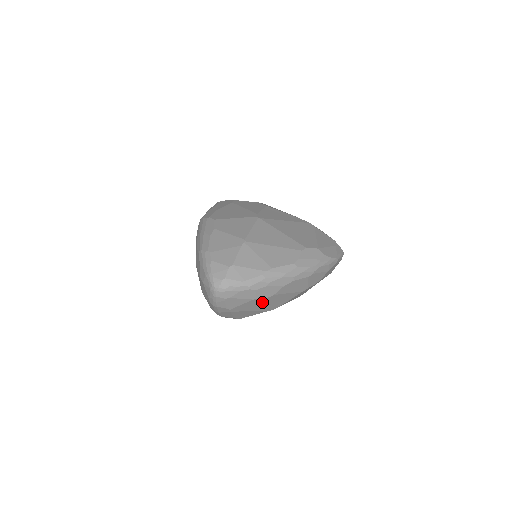
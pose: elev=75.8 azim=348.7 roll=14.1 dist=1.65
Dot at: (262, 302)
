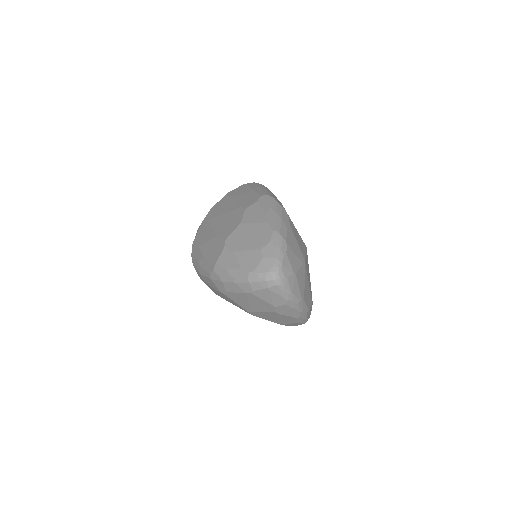
Dot at: (267, 309)
